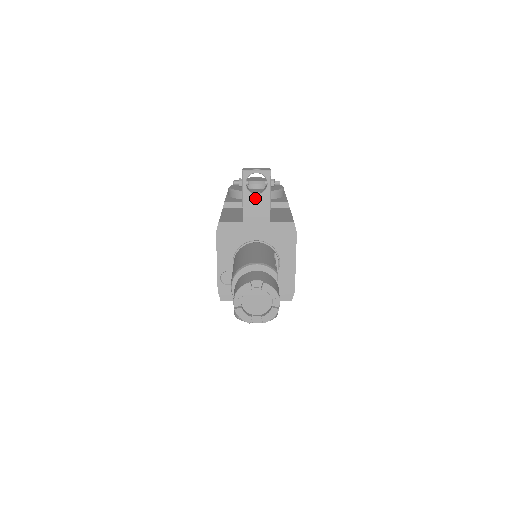
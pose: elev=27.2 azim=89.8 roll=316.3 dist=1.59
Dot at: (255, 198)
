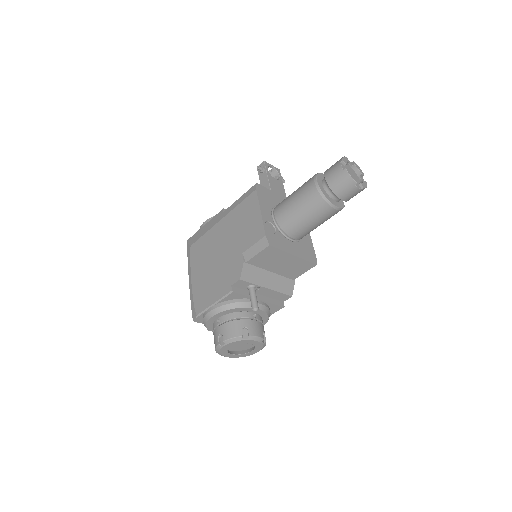
Dot at: (275, 180)
